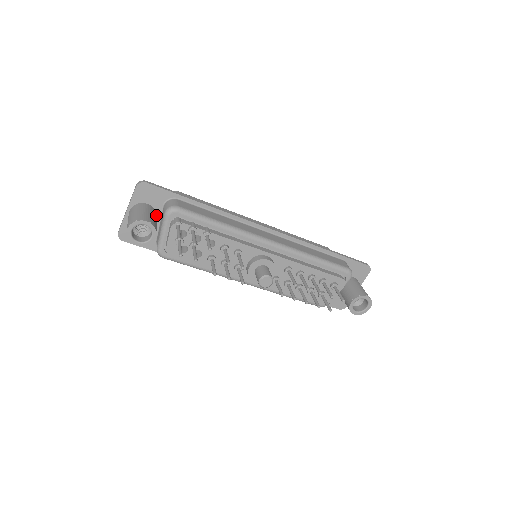
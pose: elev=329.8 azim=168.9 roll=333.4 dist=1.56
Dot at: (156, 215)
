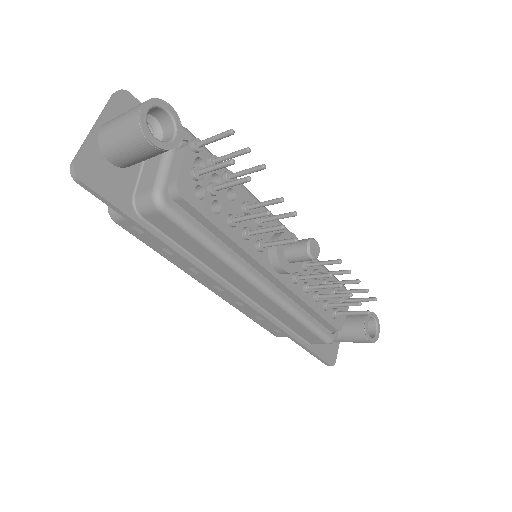
Dot at: occluded
